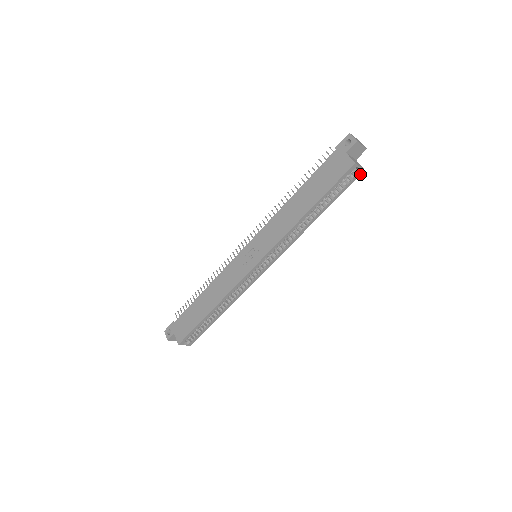
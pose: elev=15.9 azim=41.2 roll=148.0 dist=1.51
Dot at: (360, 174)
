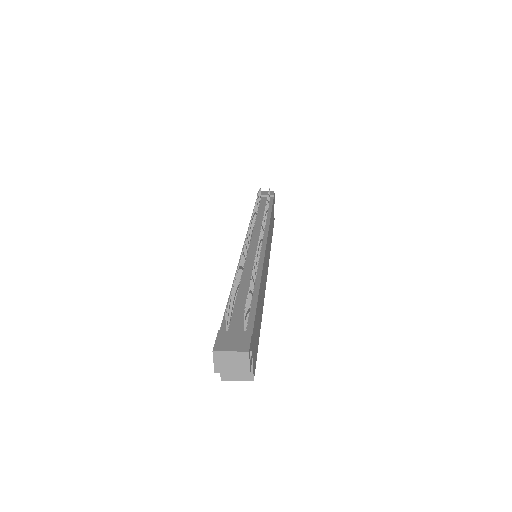
Dot at: occluded
